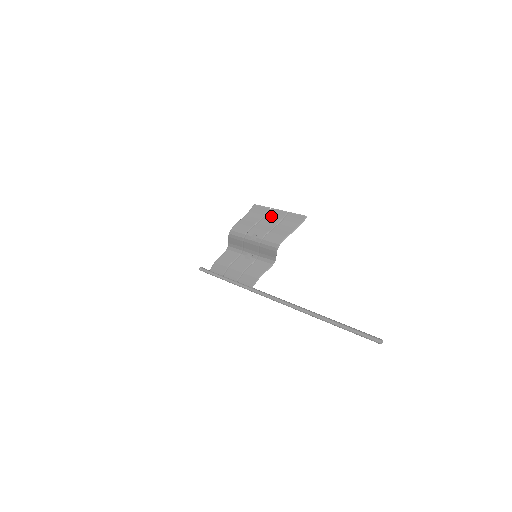
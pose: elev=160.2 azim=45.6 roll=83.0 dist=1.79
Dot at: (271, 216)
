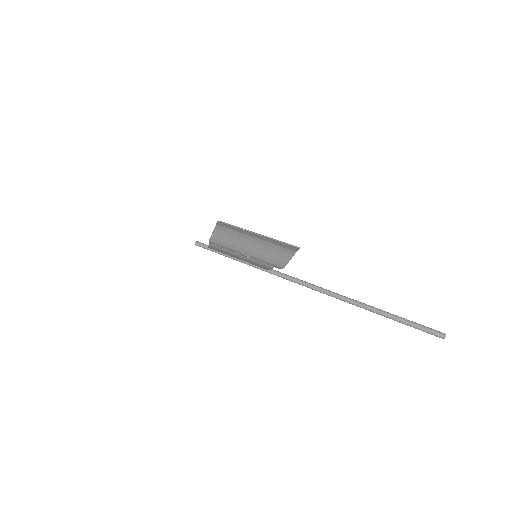
Dot at: (250, 236)
